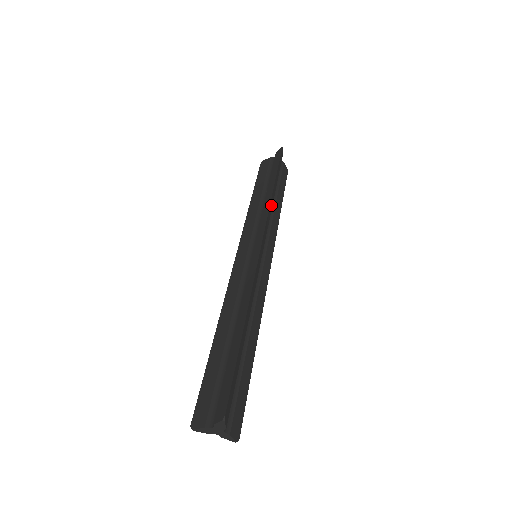
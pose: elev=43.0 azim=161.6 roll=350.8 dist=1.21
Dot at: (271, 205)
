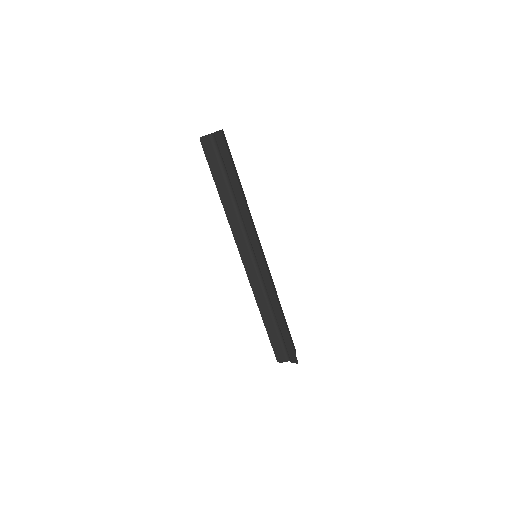
Dot at: (247, 212)
